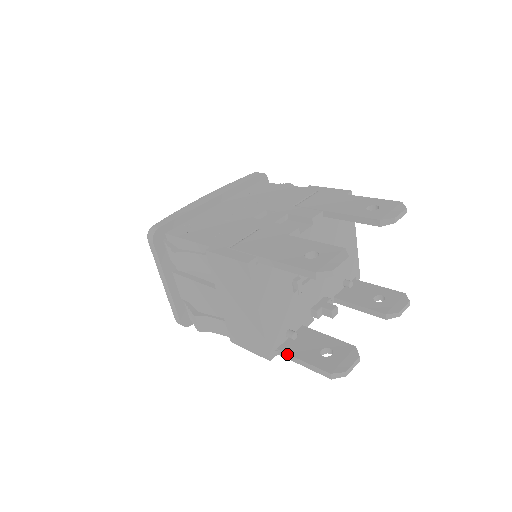
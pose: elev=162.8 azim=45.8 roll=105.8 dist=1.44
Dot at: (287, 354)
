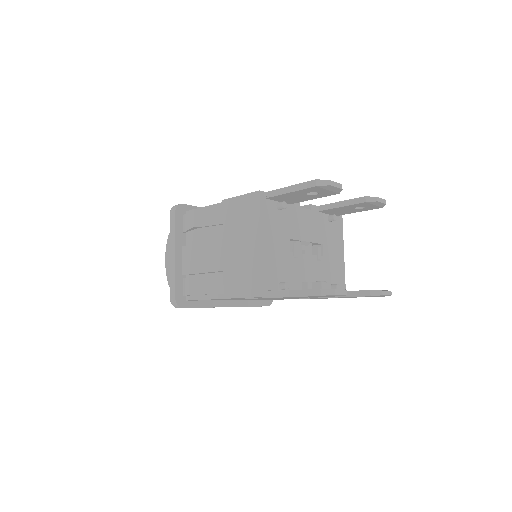
Dot at: (279, 291)
